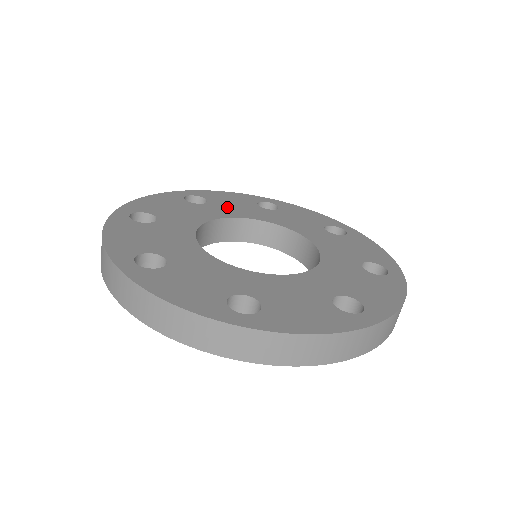
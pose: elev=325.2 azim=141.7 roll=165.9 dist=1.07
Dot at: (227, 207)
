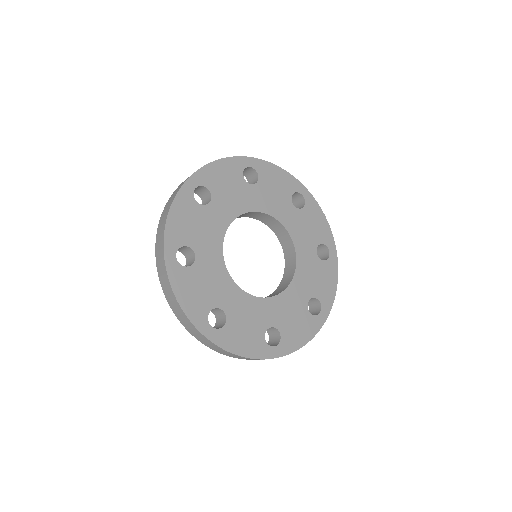
Dot at: (267, 195)
